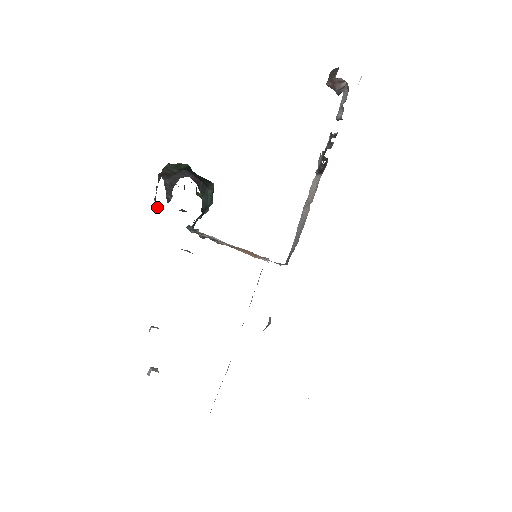
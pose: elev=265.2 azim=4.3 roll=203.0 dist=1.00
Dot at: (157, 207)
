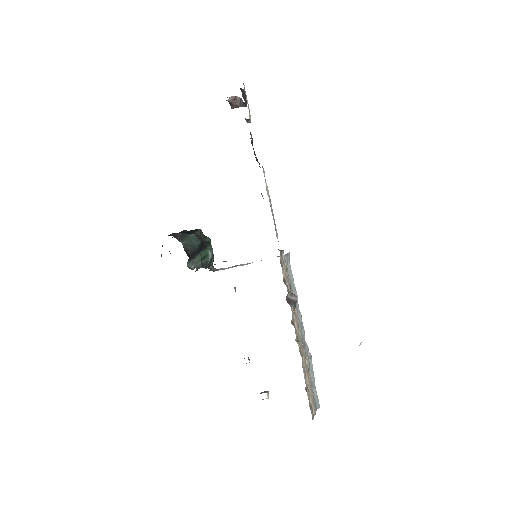
Dot at: occluded
